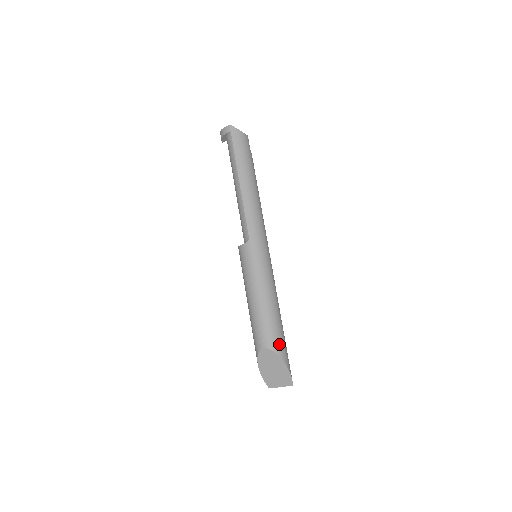
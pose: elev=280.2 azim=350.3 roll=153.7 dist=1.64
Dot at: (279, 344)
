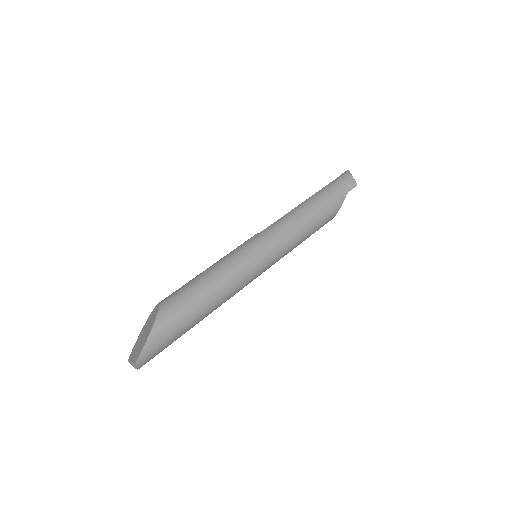
Dot at: (171, 309)
